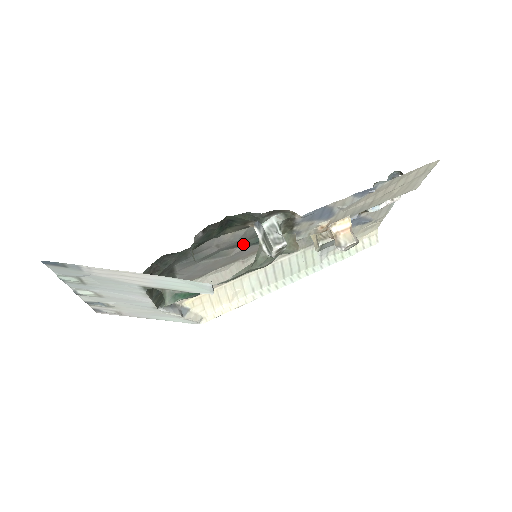
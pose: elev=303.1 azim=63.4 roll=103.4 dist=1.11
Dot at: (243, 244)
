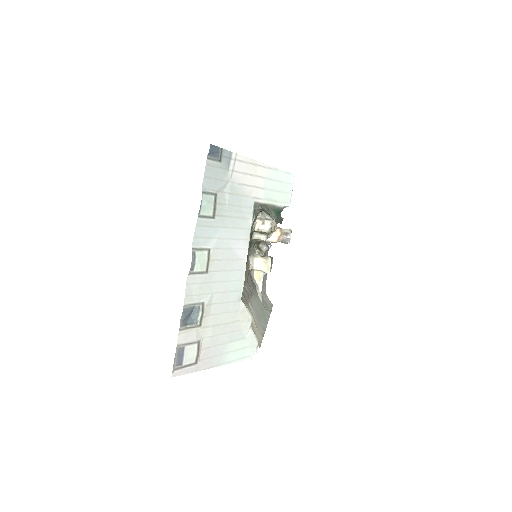
Dot at: occluded
